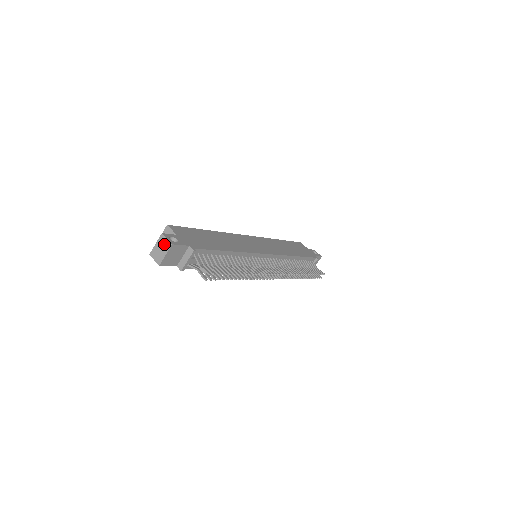
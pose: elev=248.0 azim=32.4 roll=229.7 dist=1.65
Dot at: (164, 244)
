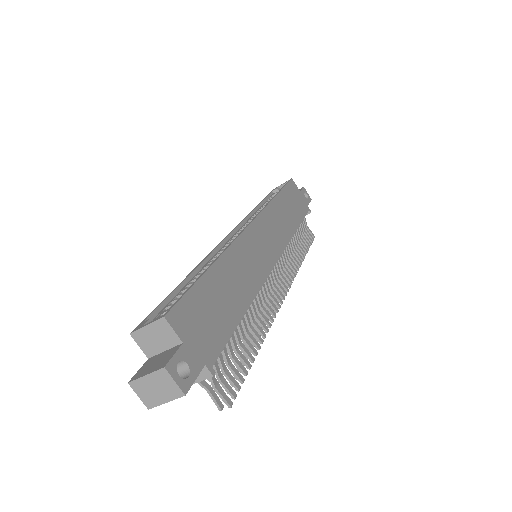
Dot at: (167, 386)
